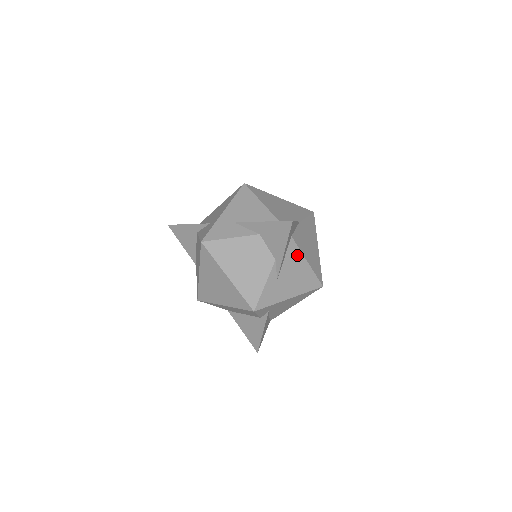
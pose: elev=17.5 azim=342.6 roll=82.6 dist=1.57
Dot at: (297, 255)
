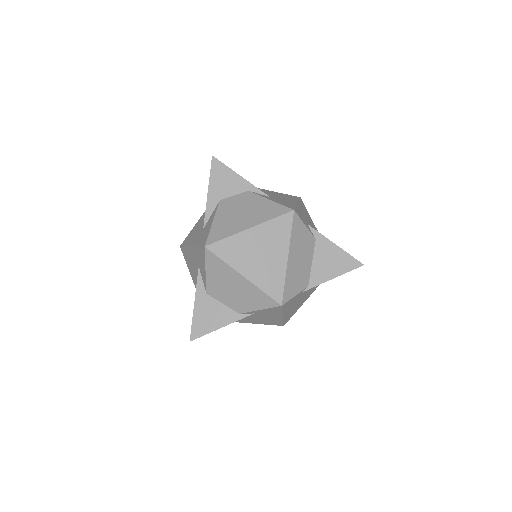
Dot at: occluded
